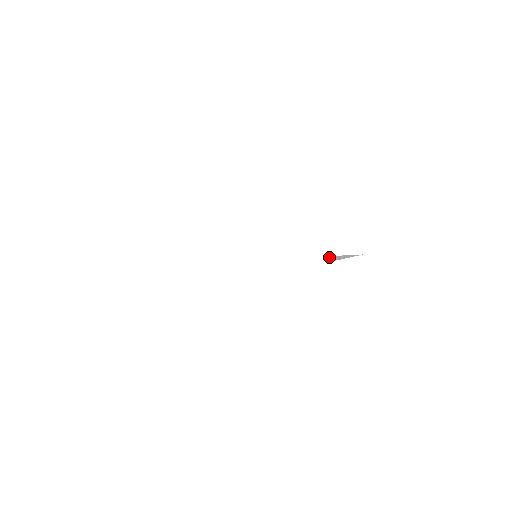
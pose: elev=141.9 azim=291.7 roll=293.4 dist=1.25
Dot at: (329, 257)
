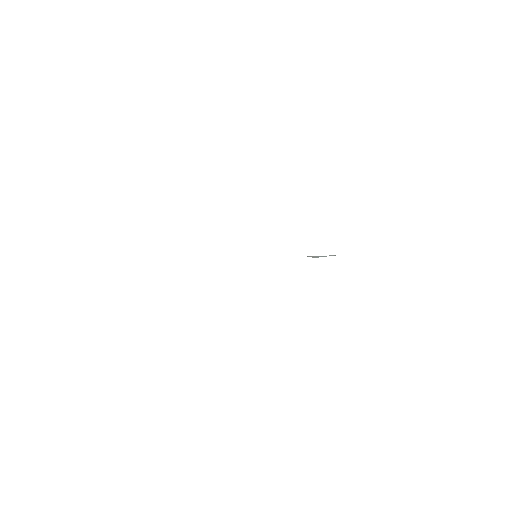
Dot at: (311, 256)
